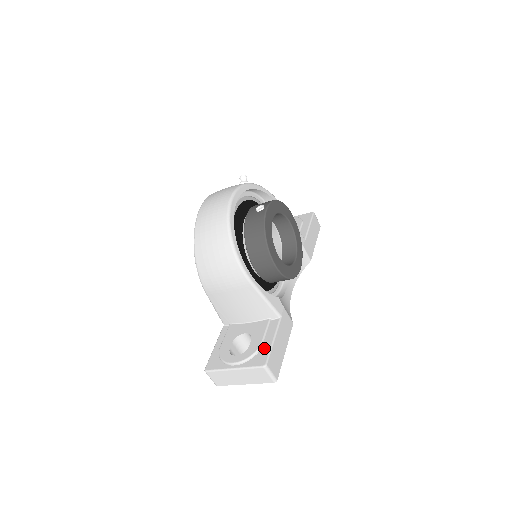
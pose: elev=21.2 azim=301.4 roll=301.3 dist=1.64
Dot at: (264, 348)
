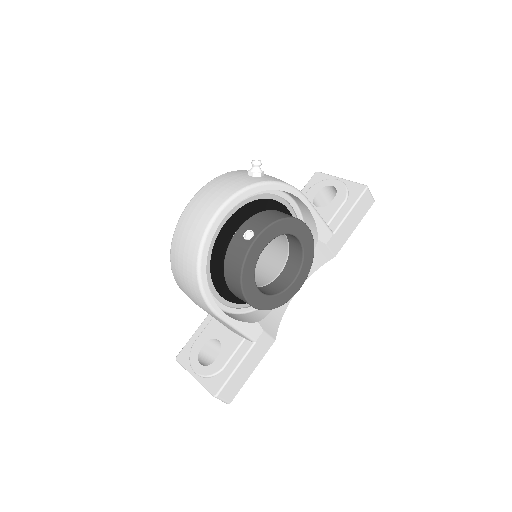
Dot at: (224, 373)
